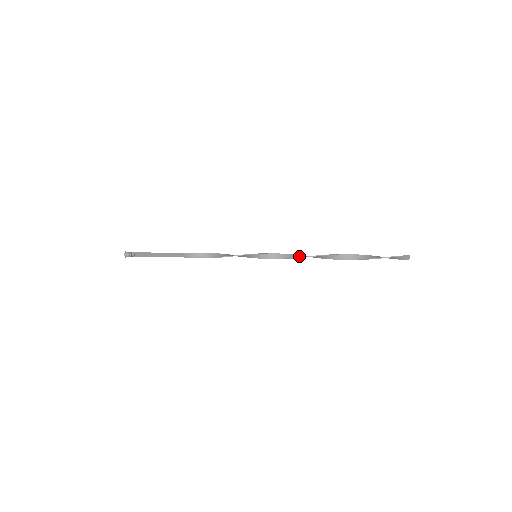
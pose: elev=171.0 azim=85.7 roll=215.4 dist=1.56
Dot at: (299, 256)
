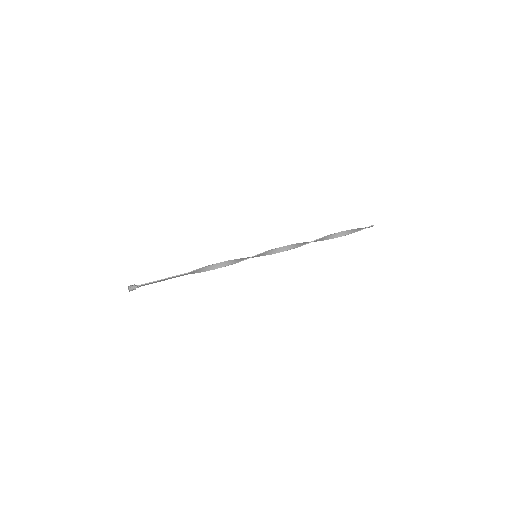
Dot at: (292, 247)
